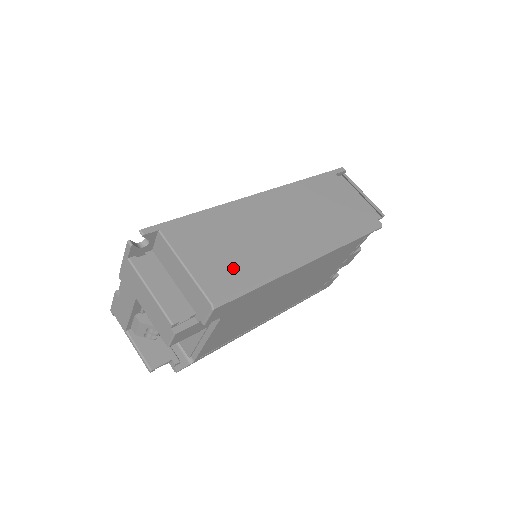
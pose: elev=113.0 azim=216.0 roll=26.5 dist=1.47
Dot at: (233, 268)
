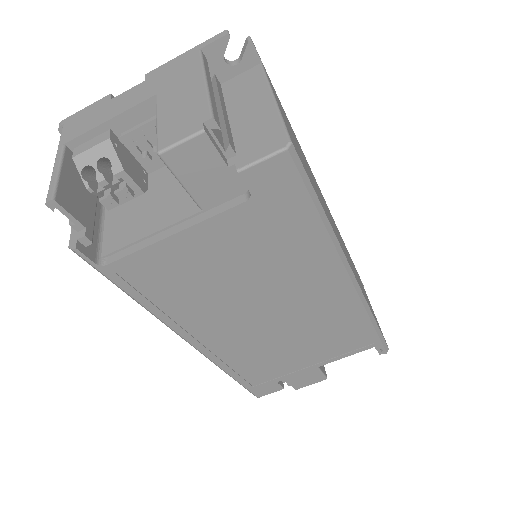
Dot at: occluded
